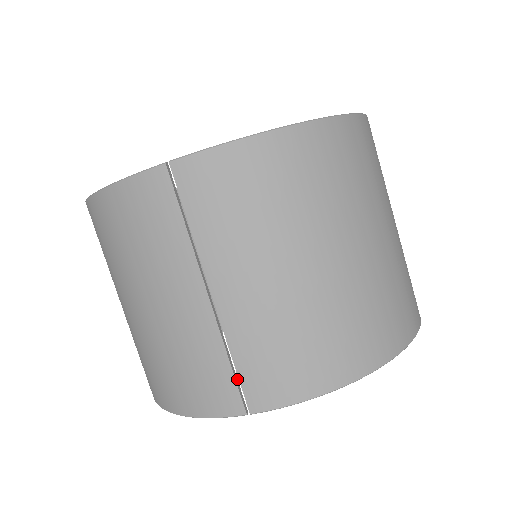
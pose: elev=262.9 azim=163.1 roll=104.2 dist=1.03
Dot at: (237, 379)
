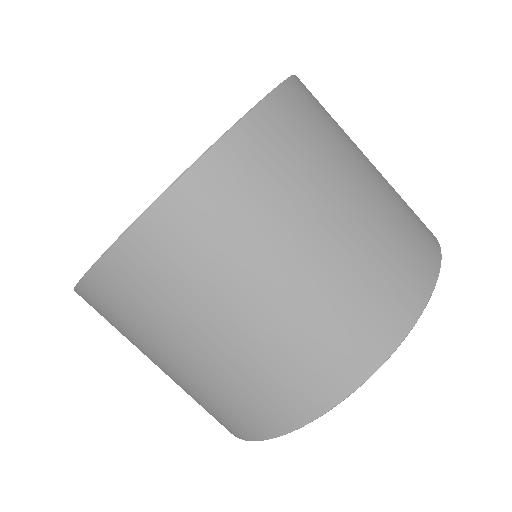
Dot at: occluded
